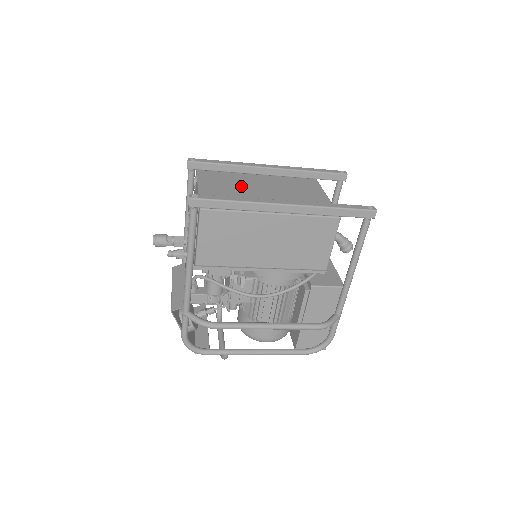
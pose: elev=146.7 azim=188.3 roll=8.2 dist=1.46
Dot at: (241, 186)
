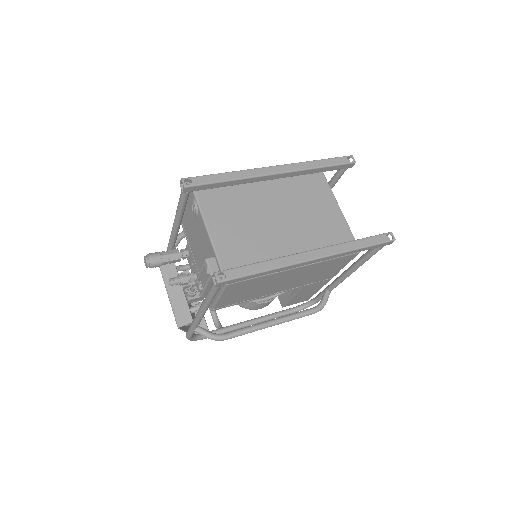
Dot at: (252, 217)
